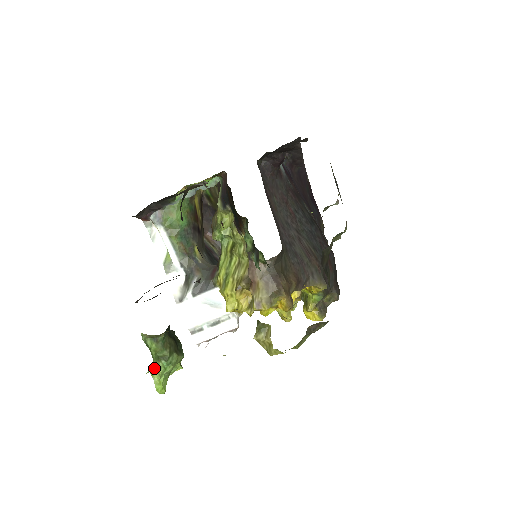
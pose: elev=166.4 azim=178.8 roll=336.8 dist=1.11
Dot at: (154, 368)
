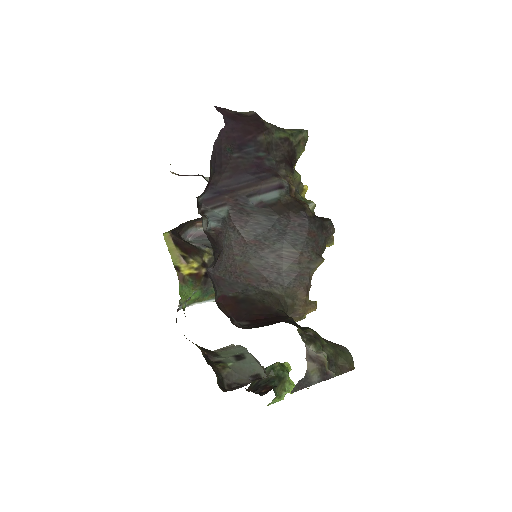
Dot at: (284, 396)
